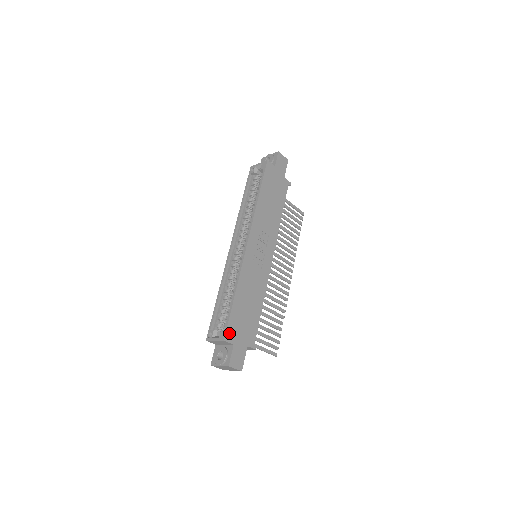
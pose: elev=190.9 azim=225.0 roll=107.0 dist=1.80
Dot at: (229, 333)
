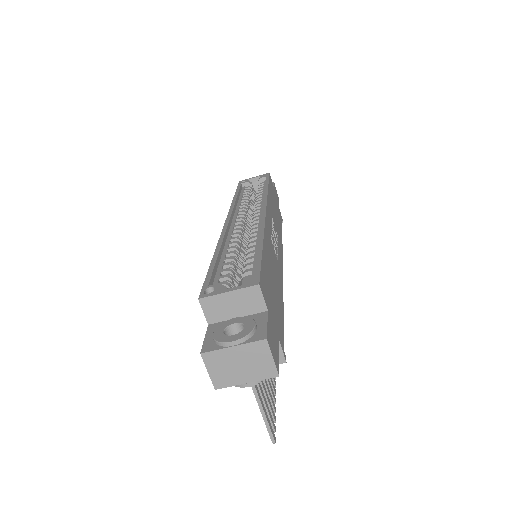
Dot at: (262, 284)
